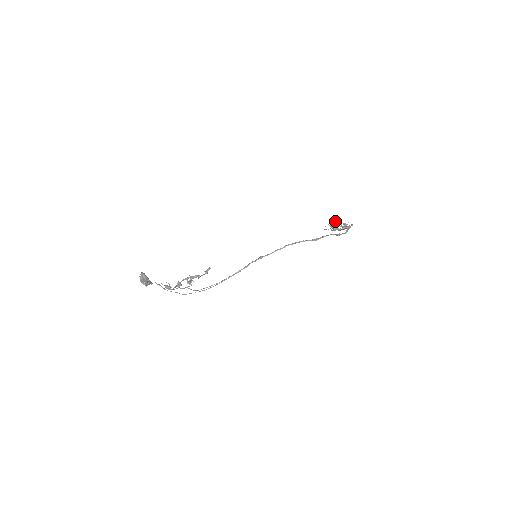
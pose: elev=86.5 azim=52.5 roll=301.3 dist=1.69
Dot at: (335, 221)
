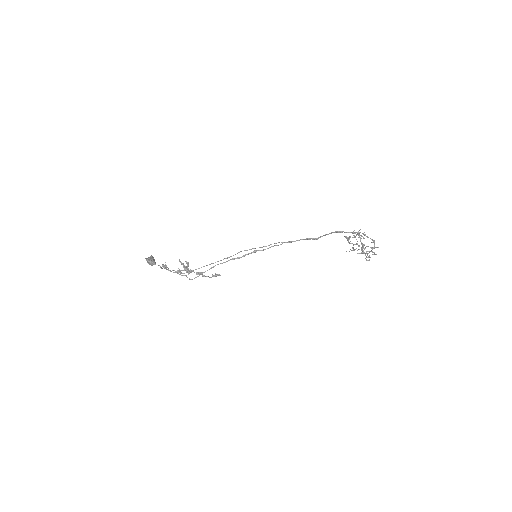
Dot at: (361, 244)
